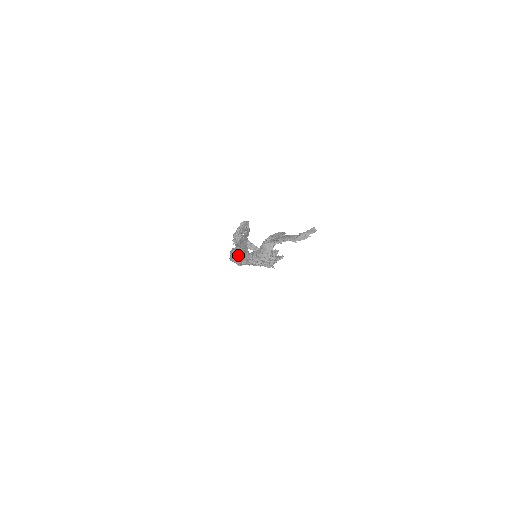
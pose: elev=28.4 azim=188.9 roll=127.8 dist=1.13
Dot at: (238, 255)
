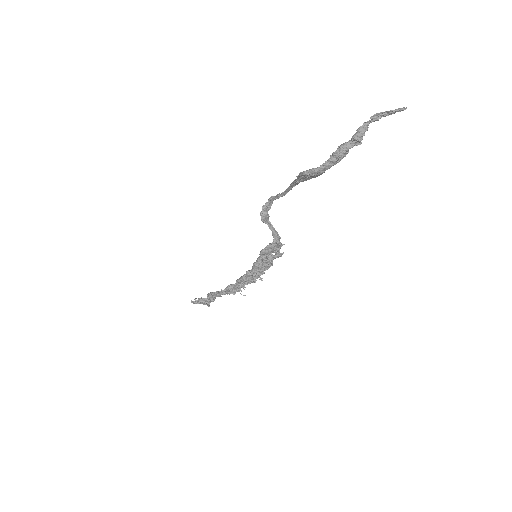
Dot at: (310, 171)
